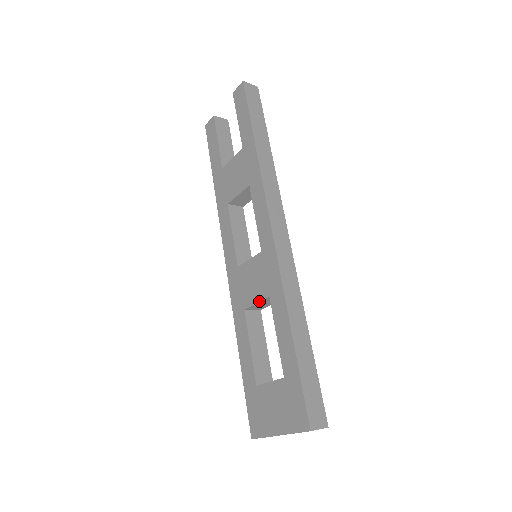
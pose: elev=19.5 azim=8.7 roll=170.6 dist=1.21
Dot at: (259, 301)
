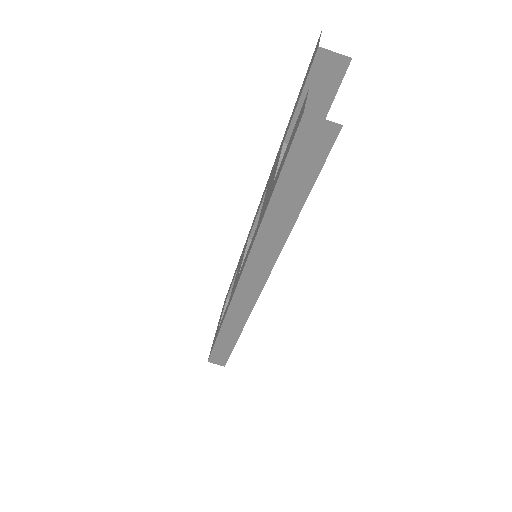
Dot at: (233, 285)
